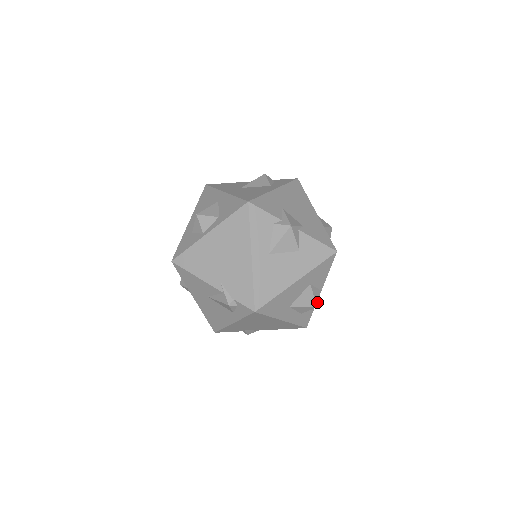
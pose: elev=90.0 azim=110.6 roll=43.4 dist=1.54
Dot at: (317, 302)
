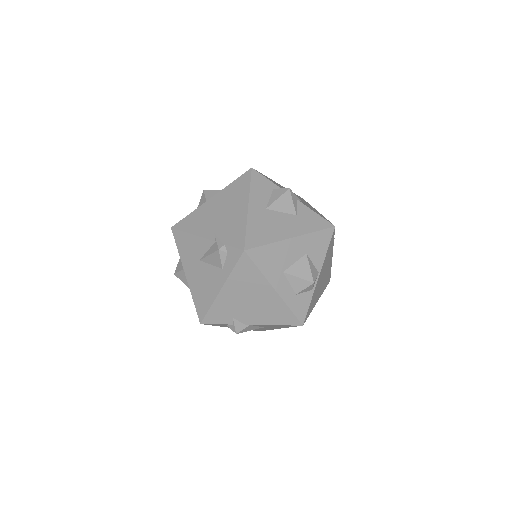
Dot at: (314, 278)
